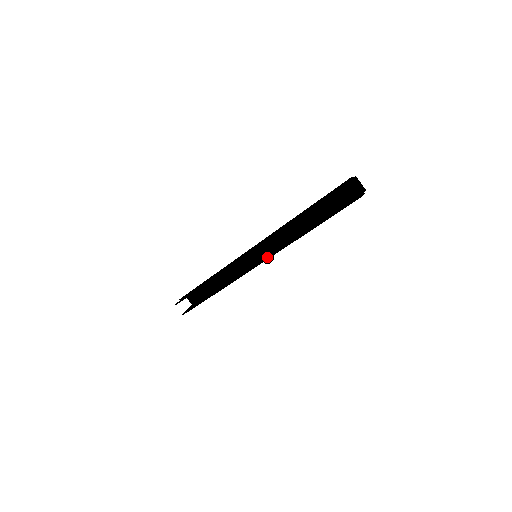
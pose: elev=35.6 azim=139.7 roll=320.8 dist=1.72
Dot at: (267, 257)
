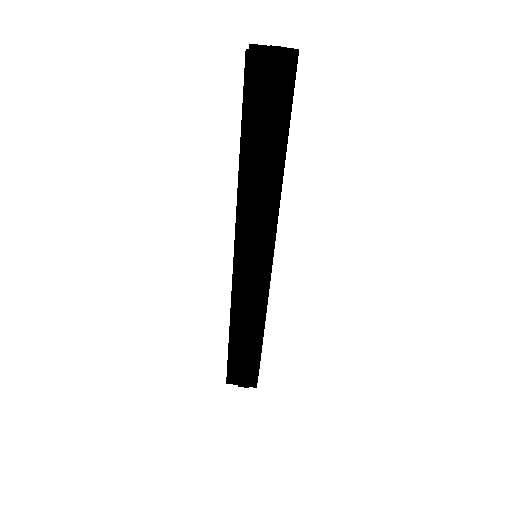
Dot at: (235, 232)
